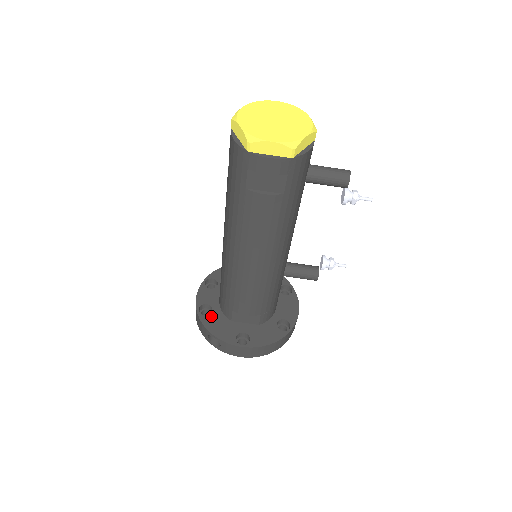
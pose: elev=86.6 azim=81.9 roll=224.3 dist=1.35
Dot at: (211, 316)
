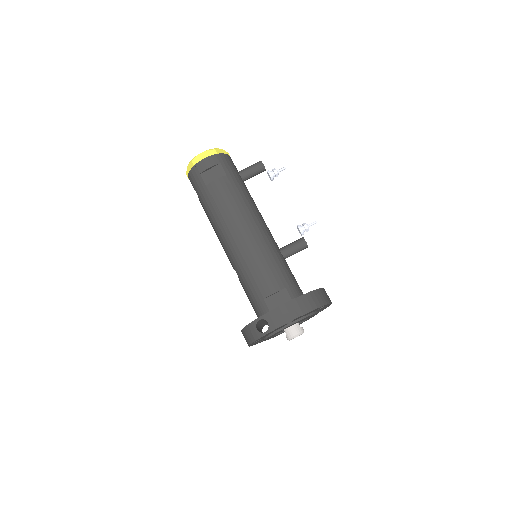
Dot at: occluded
